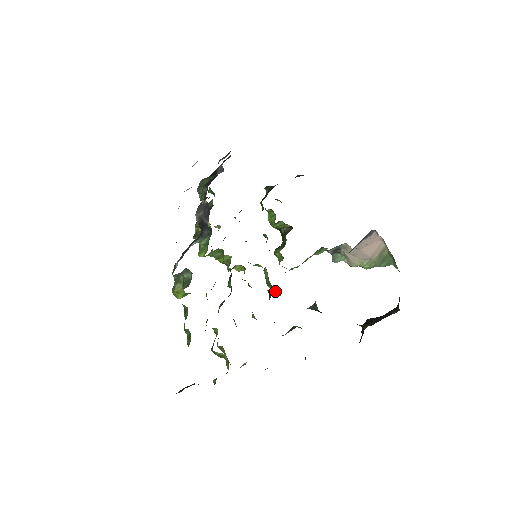
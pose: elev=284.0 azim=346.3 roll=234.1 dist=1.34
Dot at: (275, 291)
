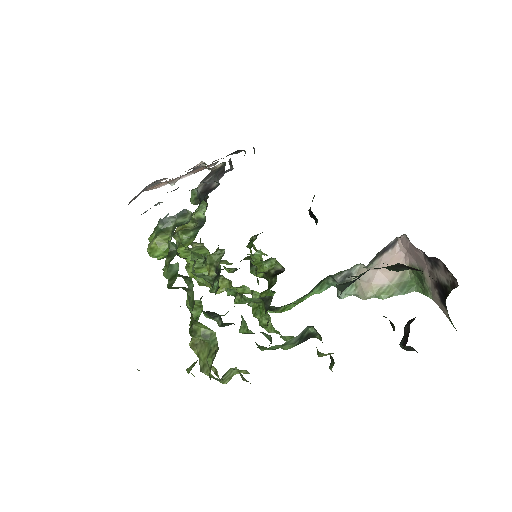
Dot at: (265, 320)
